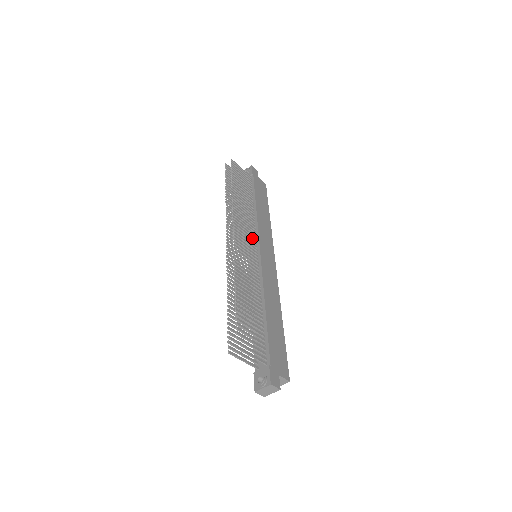
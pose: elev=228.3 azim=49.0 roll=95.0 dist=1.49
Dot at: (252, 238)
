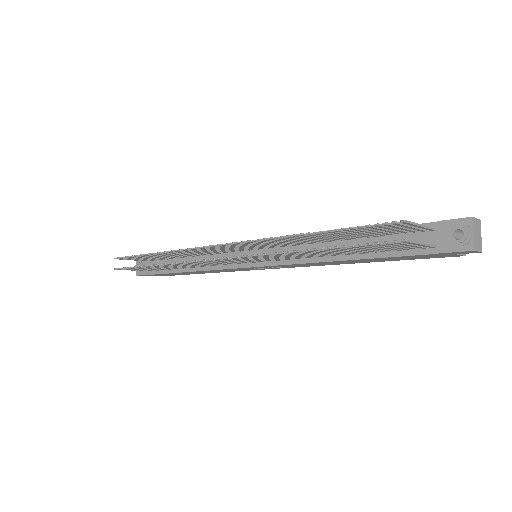
Dot at: (231, 250)
